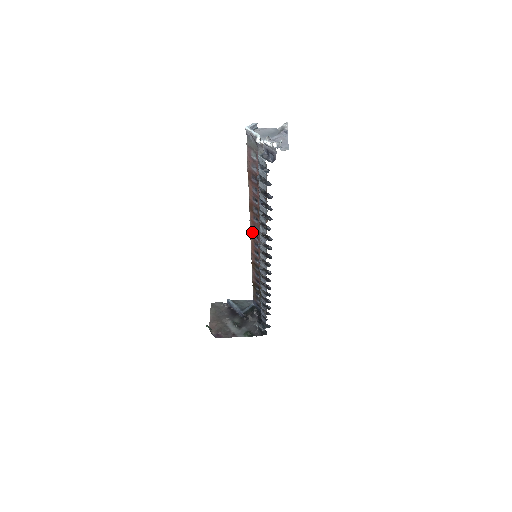
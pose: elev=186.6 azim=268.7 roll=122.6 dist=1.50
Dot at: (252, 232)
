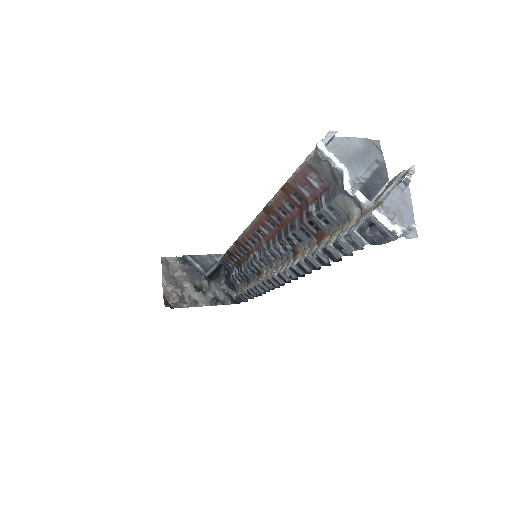
Dot at: (255, 227)
